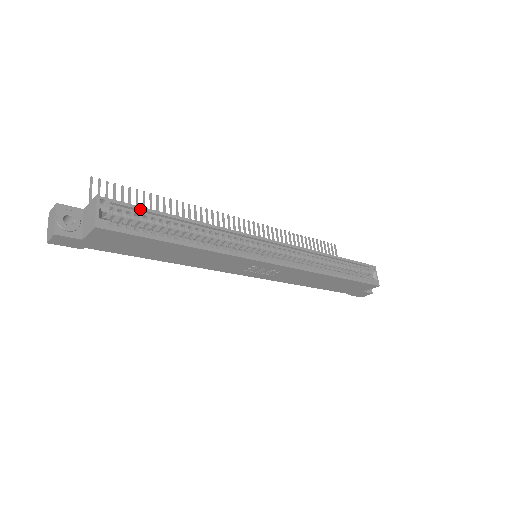
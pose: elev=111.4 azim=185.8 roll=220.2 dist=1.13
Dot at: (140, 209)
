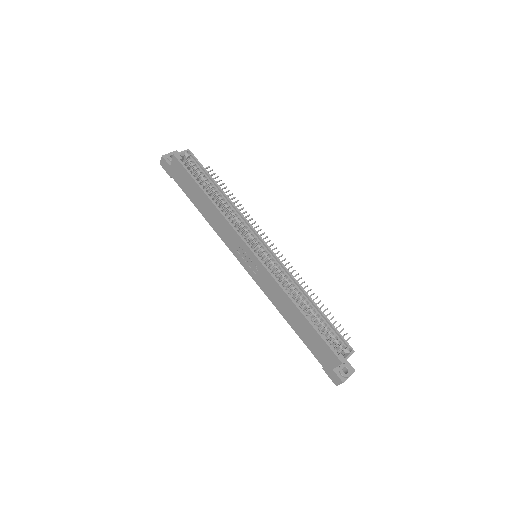
Dot at: (202, 168)
